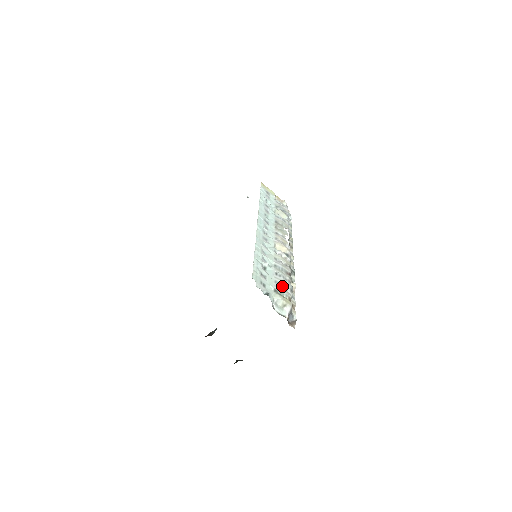
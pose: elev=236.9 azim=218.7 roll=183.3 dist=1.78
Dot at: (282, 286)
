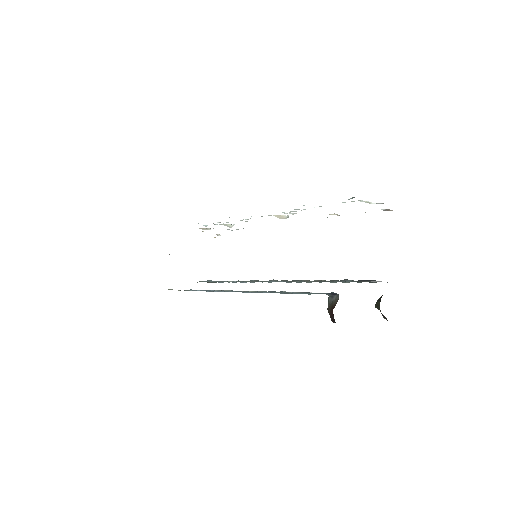
Dot at: occluded
